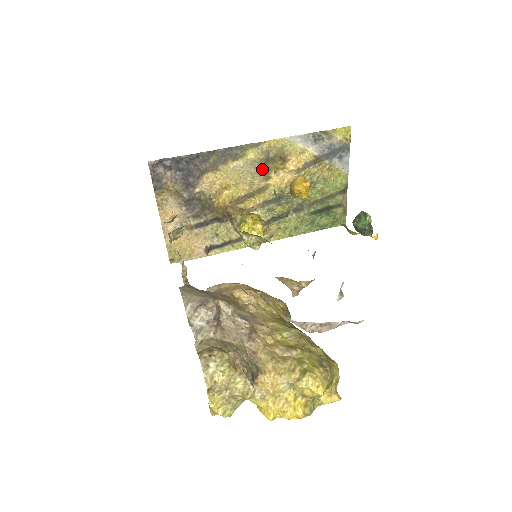
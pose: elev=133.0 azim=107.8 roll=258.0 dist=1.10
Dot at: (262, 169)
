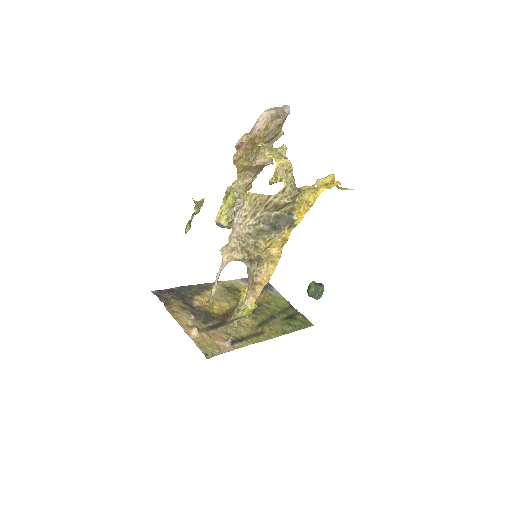
Dot at: (229, 295)
